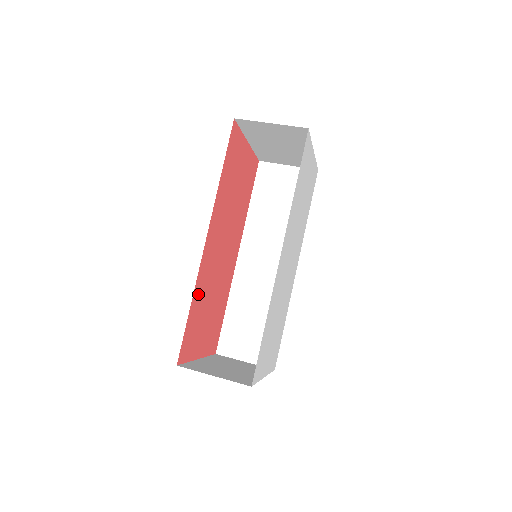
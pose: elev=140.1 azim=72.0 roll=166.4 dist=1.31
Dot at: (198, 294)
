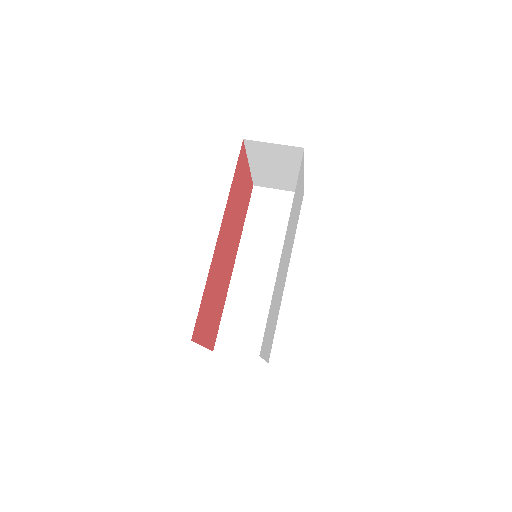
Dot at: (209, 281)
